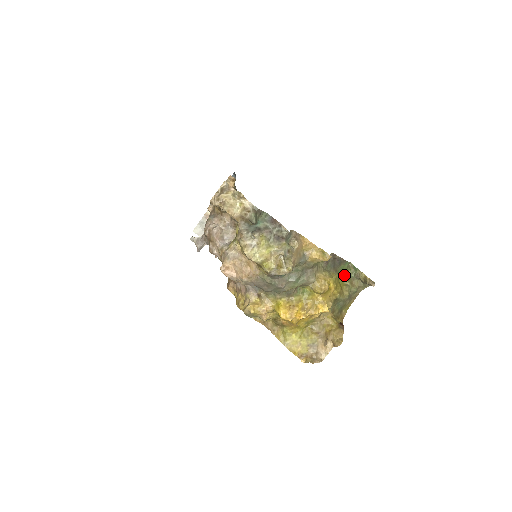
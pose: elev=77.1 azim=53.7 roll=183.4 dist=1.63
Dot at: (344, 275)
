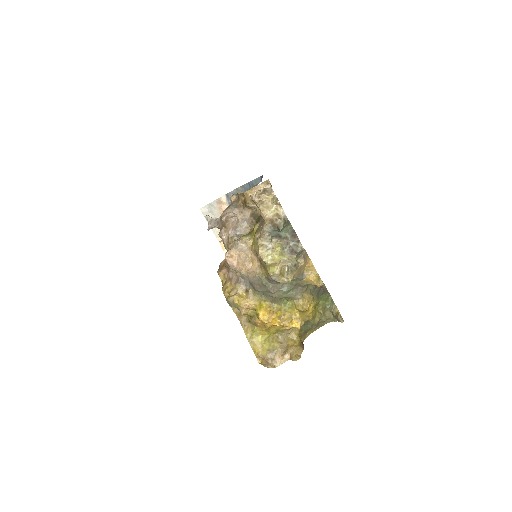
Dot at: (321, 304)
